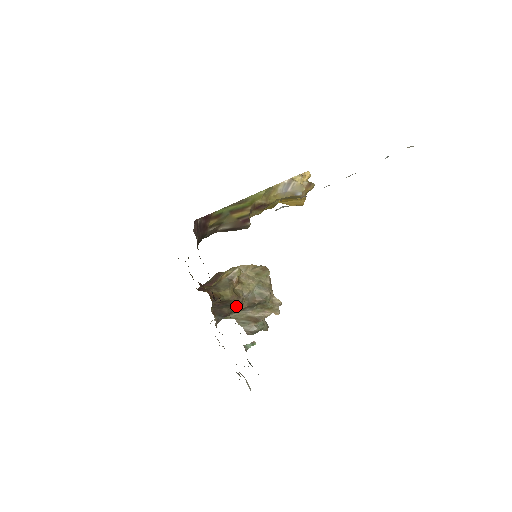
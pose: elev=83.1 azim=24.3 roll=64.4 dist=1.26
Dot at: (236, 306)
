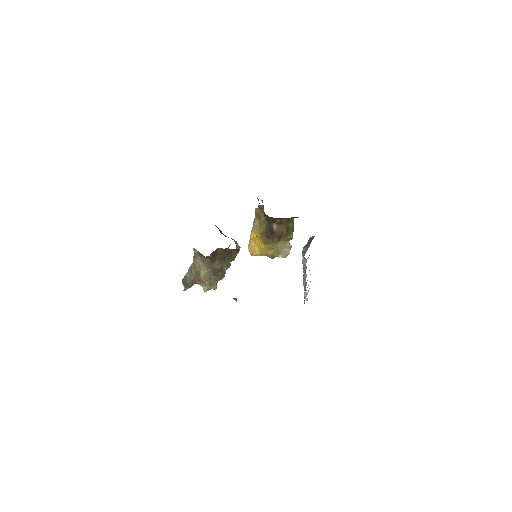
Dot at: (222, 263)
